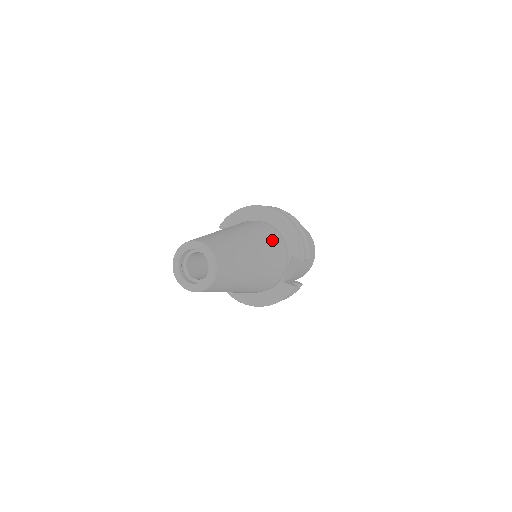
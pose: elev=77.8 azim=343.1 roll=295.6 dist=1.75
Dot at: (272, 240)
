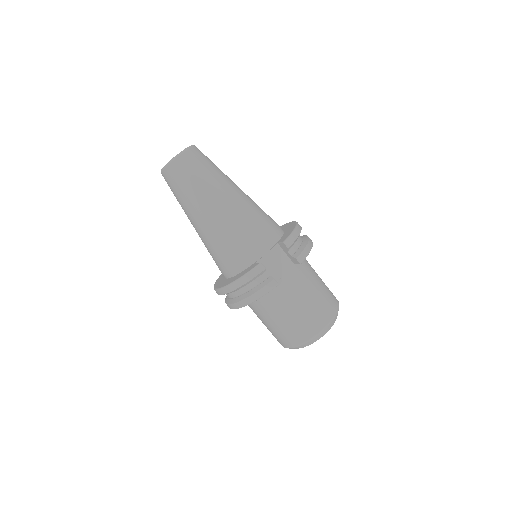
Dot at: (266, 216)
